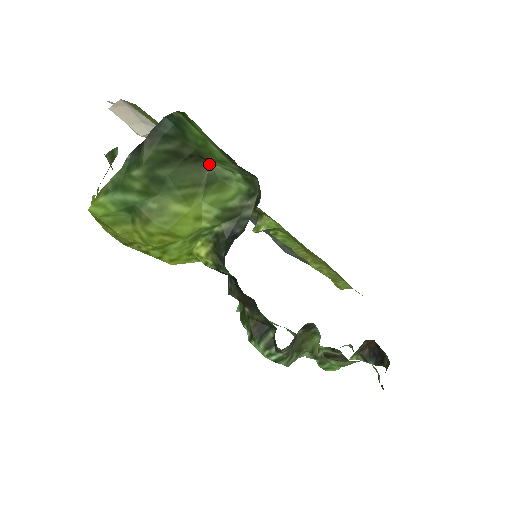
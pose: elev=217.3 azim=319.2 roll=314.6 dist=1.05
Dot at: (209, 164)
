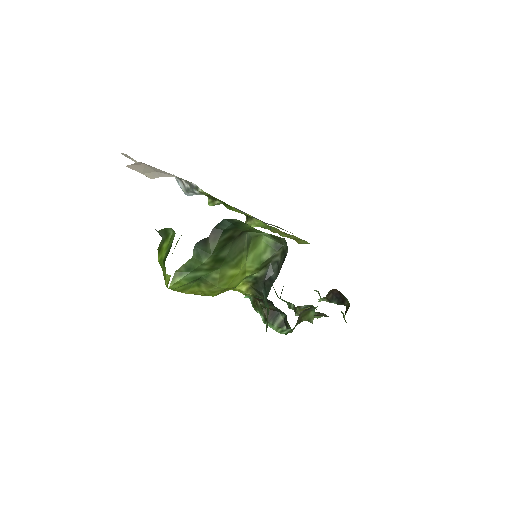
Dot at: (247, 232)
